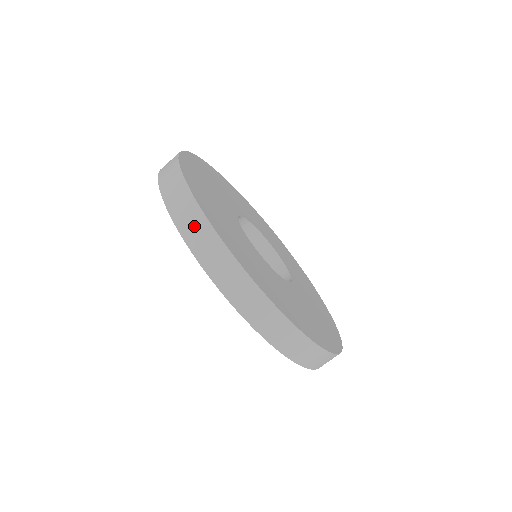
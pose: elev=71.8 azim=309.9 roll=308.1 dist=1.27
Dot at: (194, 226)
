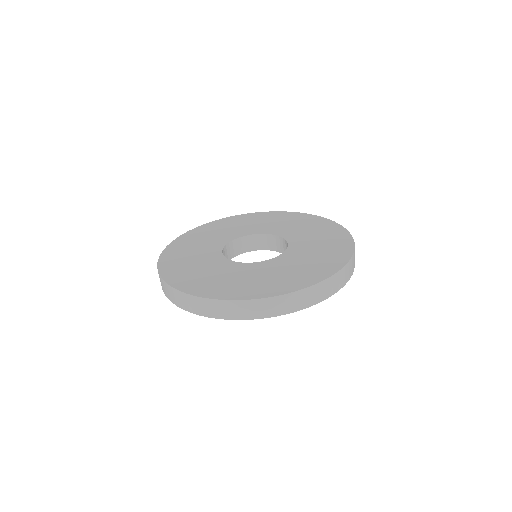
Dot at: occluded
